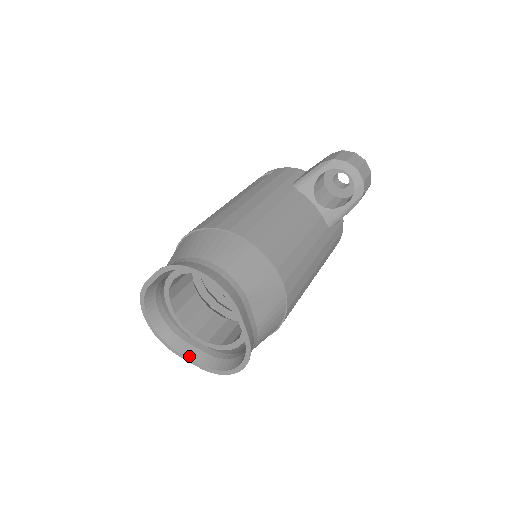
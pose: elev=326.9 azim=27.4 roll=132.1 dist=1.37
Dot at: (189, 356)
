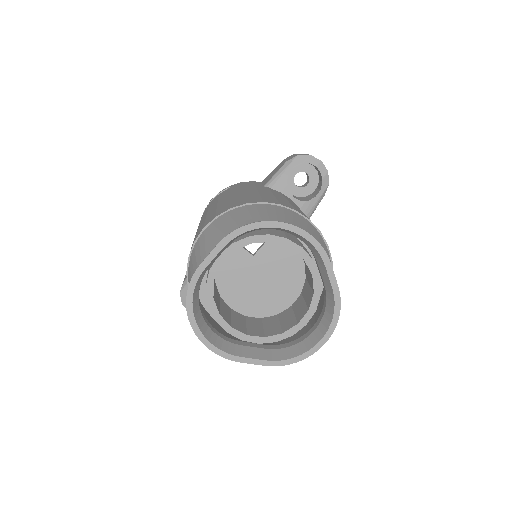
Dot at: (253, 356)
